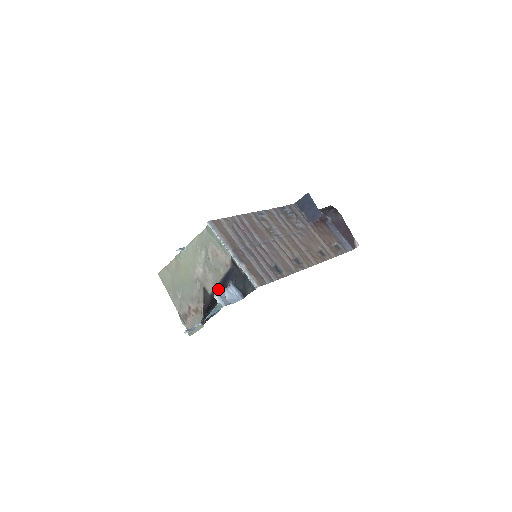
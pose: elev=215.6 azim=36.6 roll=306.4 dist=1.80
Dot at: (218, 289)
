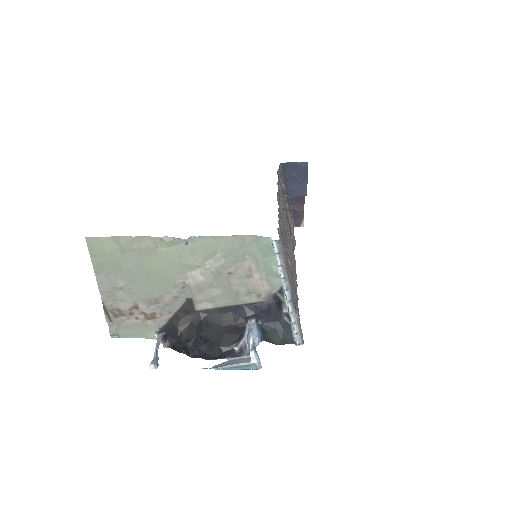
Dot at: (220, 313)
